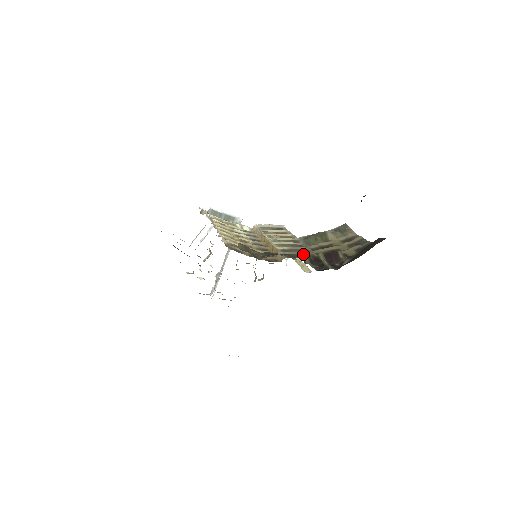
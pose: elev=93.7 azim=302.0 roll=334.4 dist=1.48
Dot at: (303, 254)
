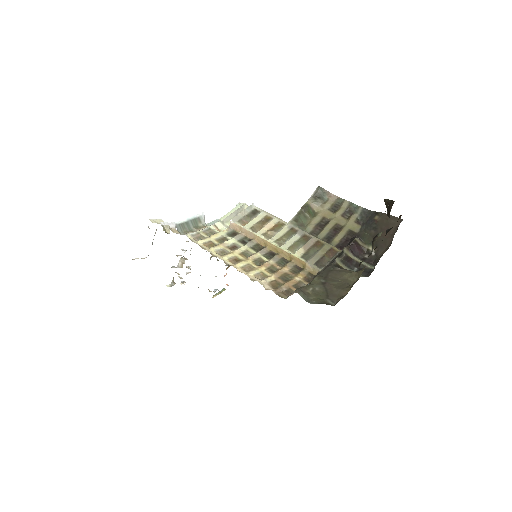
Dot at: (353, 273)
